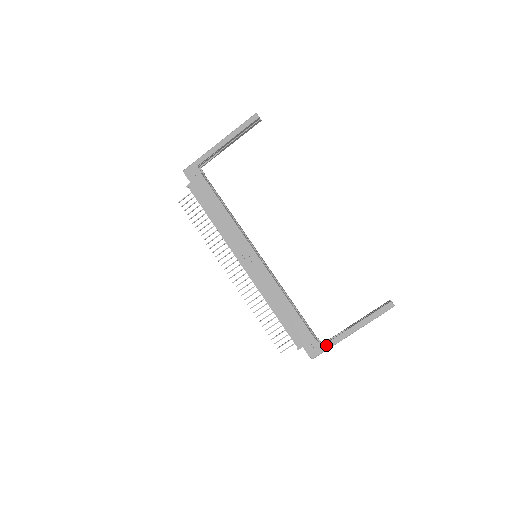
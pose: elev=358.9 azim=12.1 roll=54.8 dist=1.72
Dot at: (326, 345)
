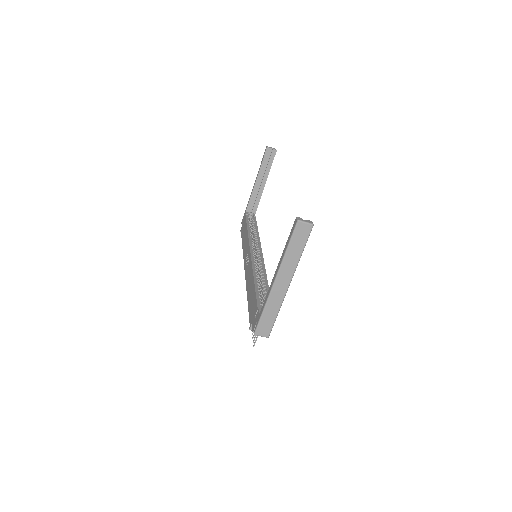
Dot at: (261, 310)
